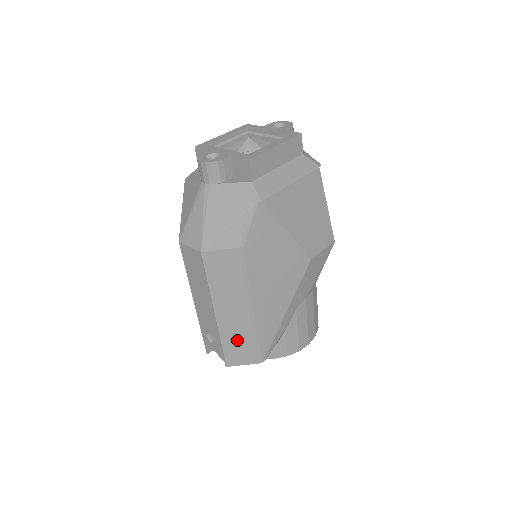
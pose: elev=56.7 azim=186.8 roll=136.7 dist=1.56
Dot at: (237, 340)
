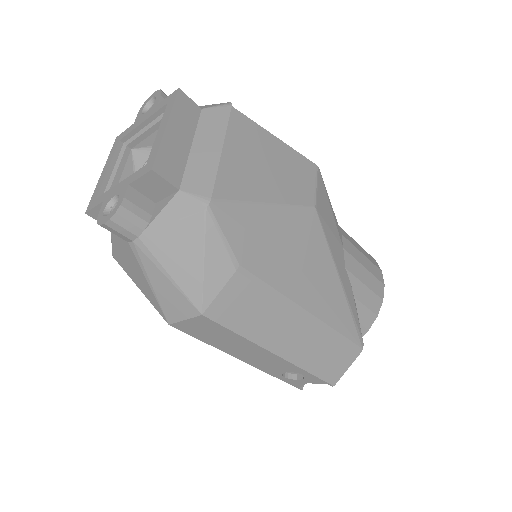
Dot at: (321, 355)
